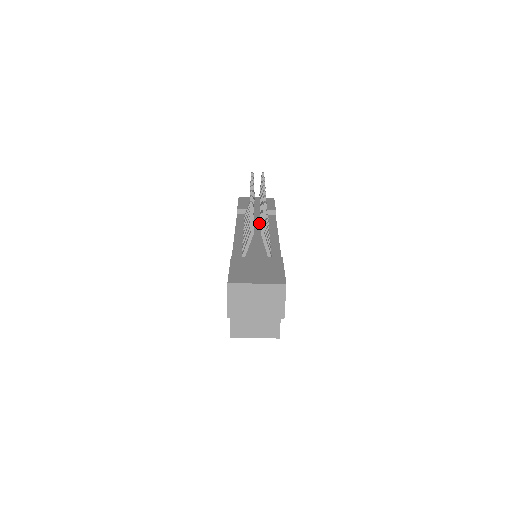
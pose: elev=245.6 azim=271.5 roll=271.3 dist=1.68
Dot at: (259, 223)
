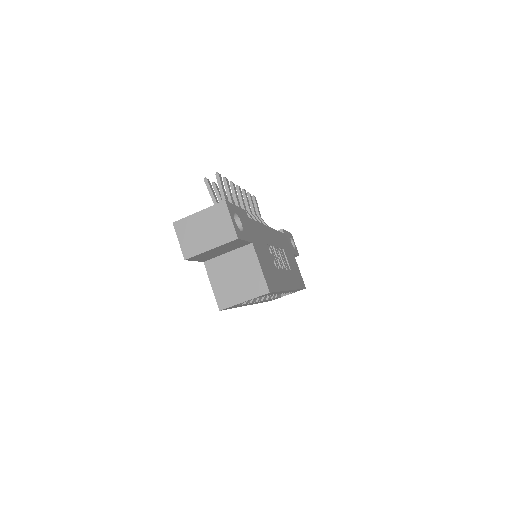
Dot at: occluded
